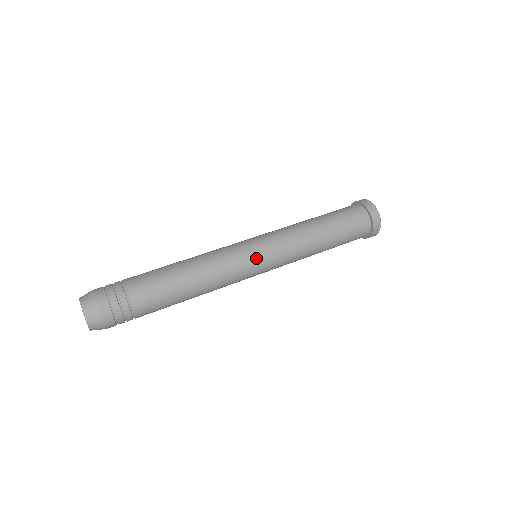
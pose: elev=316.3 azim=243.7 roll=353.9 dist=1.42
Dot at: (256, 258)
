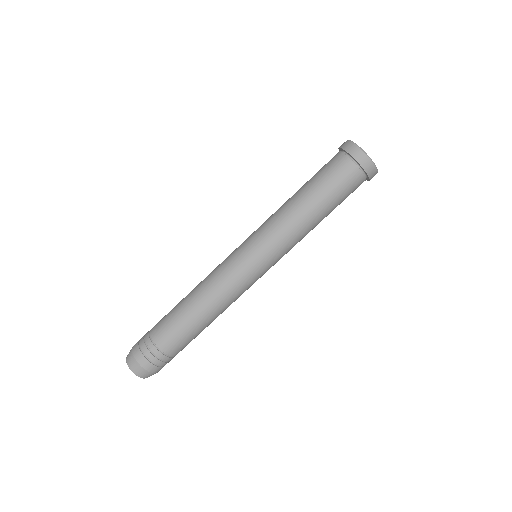
Dot at: occluded
